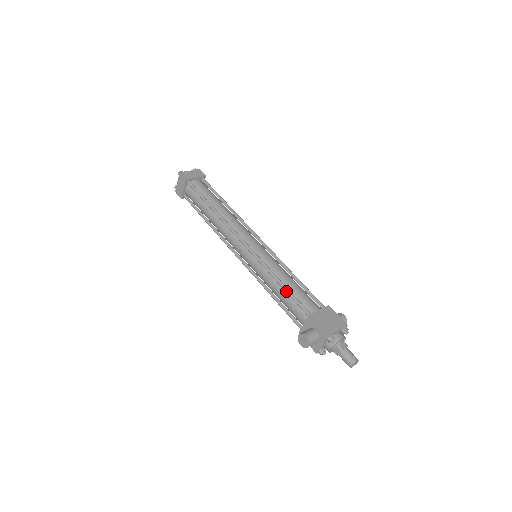
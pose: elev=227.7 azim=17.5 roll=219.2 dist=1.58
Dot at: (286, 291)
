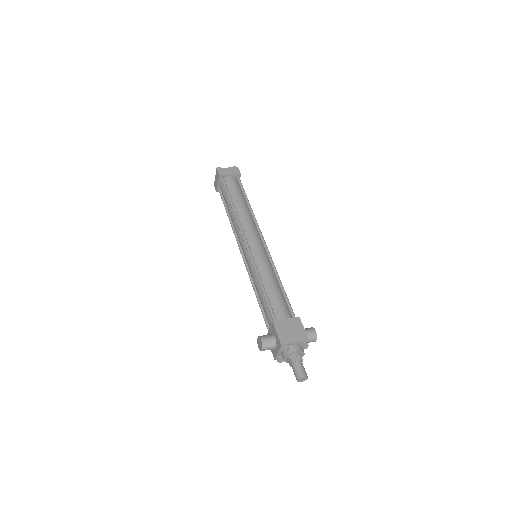
Dot at: (263, 294)
